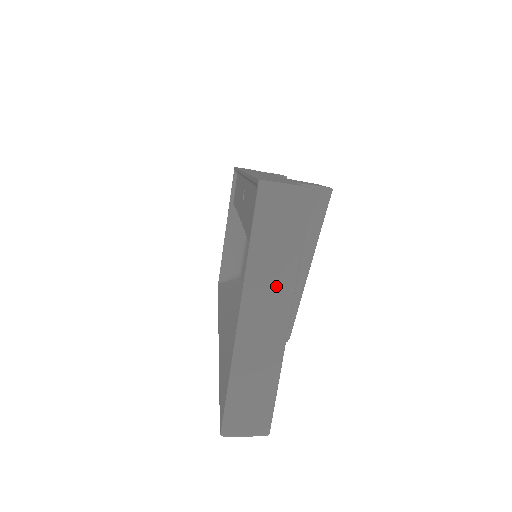
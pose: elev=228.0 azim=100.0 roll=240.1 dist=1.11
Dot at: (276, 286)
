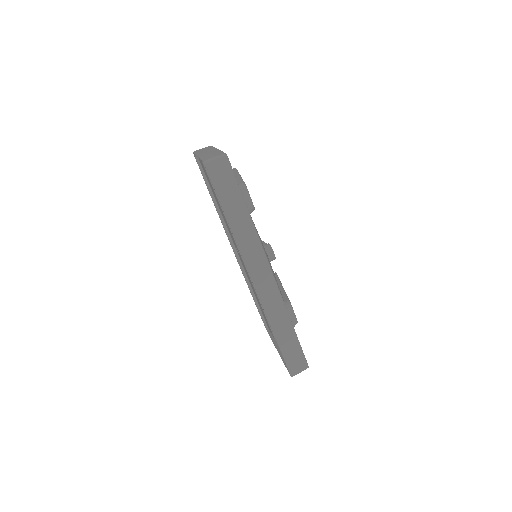
Dot at: (208, 150)
